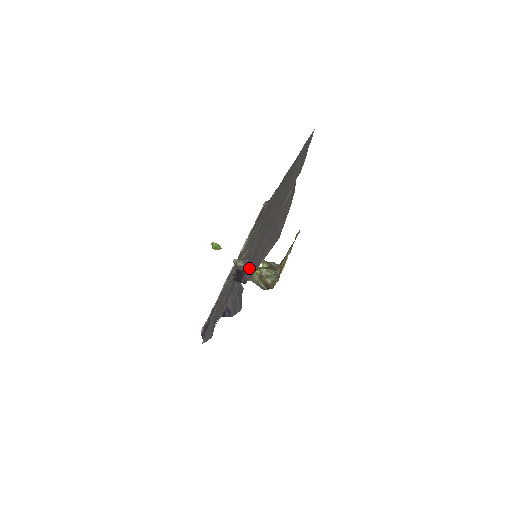
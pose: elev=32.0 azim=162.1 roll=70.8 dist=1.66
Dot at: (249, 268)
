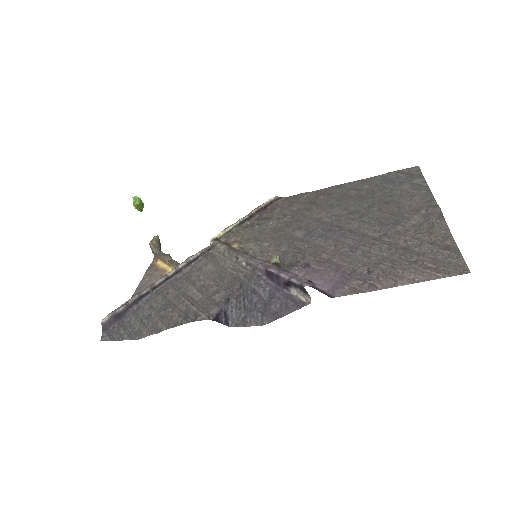
Dot at: (322, 277)
